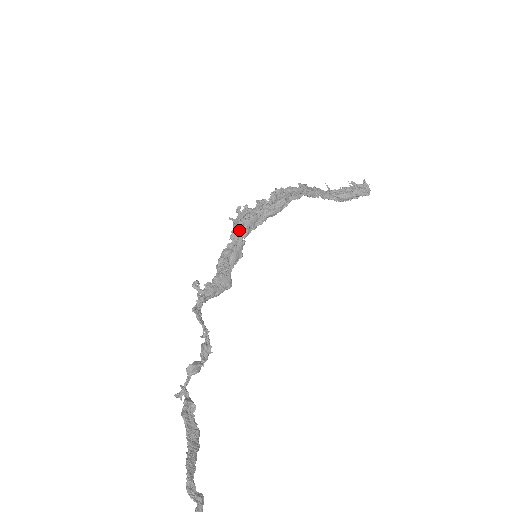
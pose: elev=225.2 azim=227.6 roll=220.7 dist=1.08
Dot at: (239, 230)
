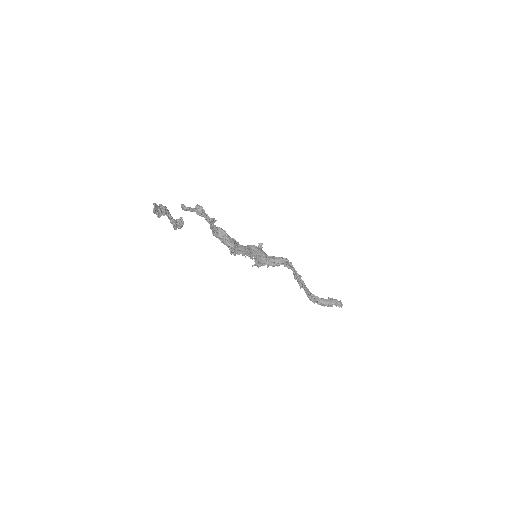
Dot at: (253, 246)
